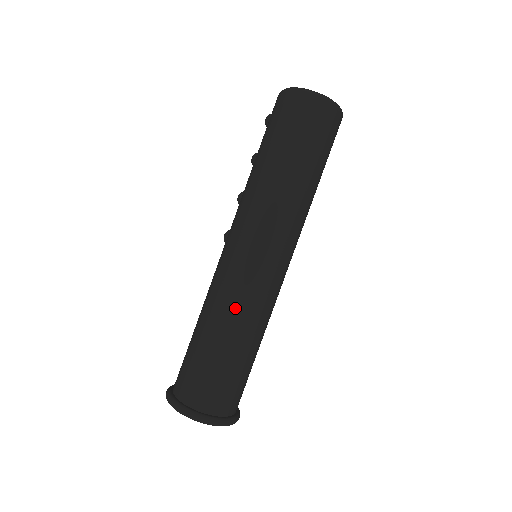
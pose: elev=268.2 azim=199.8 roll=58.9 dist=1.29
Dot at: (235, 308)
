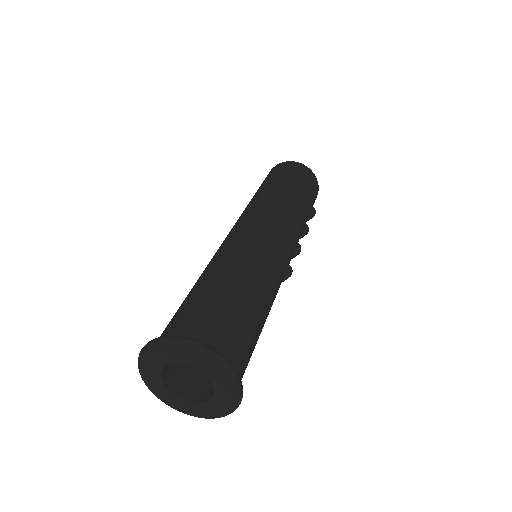
Dot at: occluded
